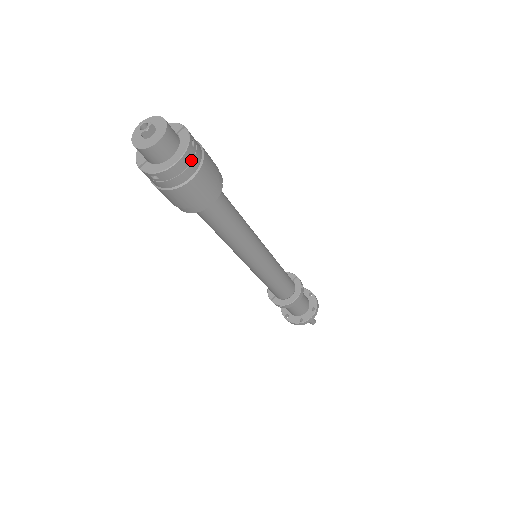
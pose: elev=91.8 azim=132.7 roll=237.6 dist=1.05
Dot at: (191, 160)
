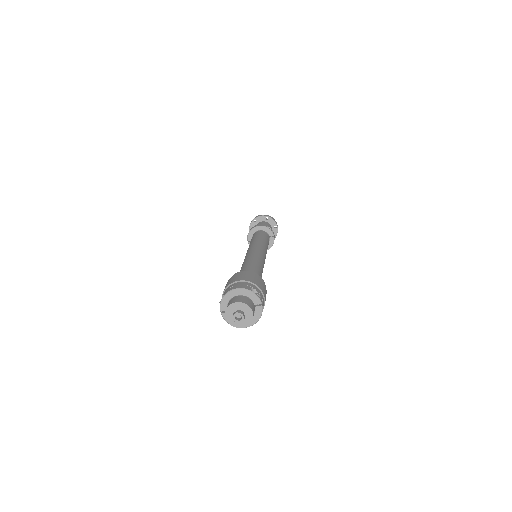
Dot at: occluded
